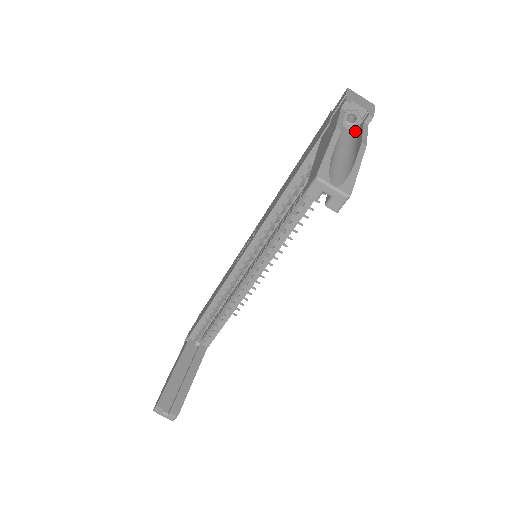
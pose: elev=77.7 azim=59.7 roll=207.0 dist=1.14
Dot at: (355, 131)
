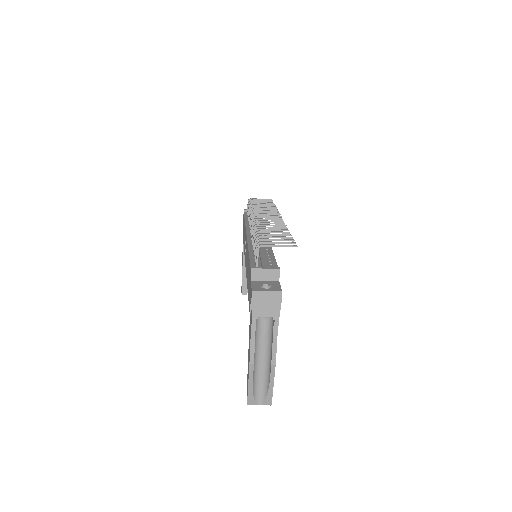
Dot at: (271, 320)
